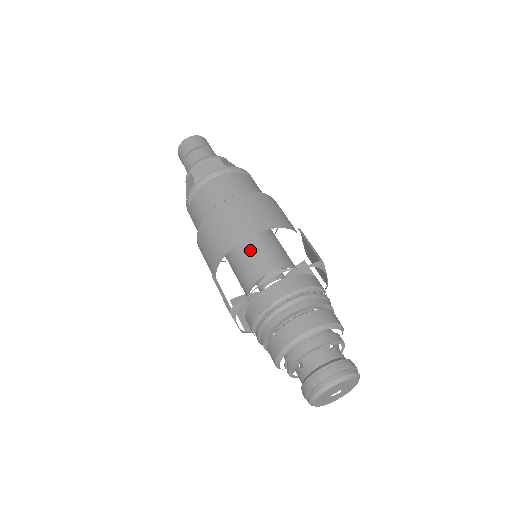
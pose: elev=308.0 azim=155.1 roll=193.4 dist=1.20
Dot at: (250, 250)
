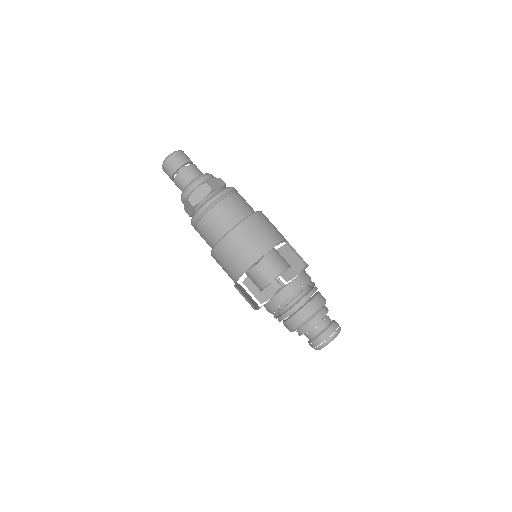
Dot at: occluded
